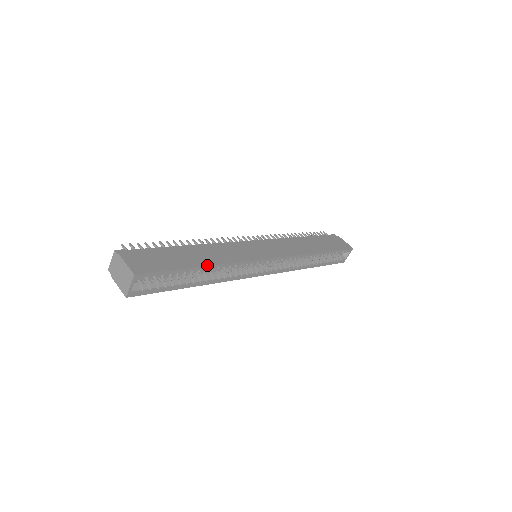
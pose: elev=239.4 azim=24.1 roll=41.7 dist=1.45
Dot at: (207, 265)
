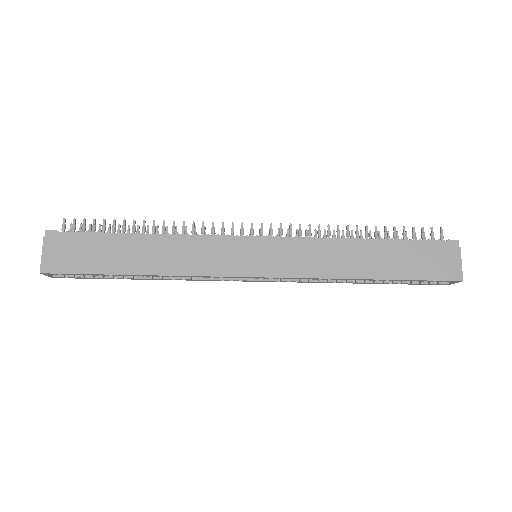
Dot at: (141, 274)
